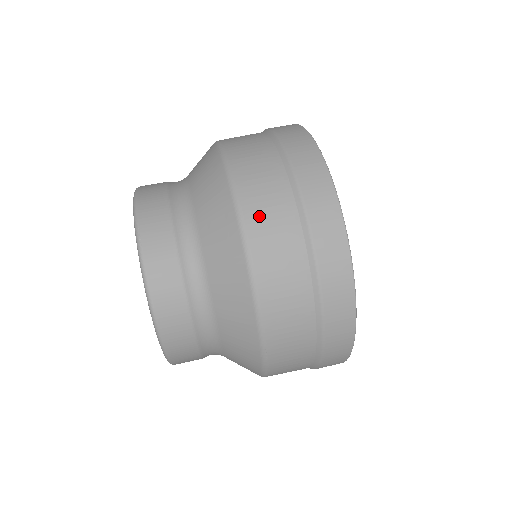
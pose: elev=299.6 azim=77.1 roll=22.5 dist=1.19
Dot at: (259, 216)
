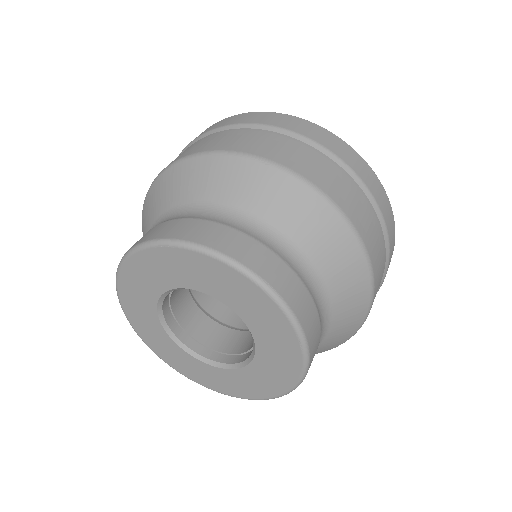
Dot at: (354, 211)
